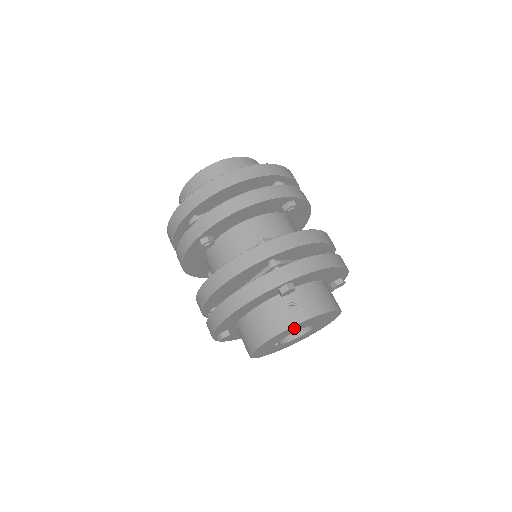
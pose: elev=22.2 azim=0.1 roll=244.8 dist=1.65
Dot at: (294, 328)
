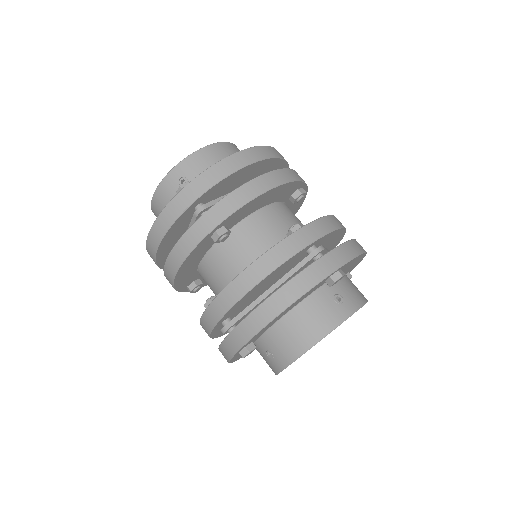
Dot at: occluded
